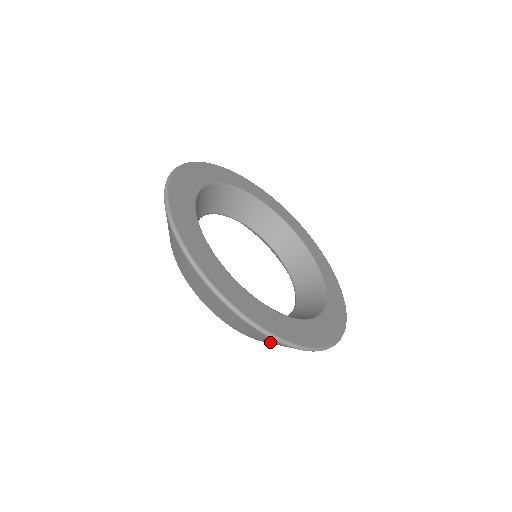
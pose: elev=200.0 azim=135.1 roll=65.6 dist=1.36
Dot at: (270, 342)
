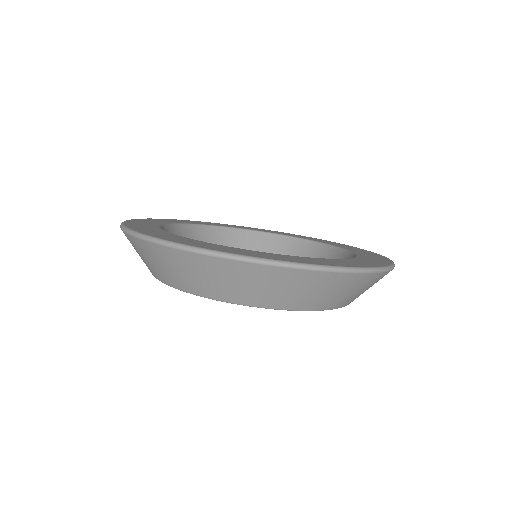
Dot at: (364, 289)
